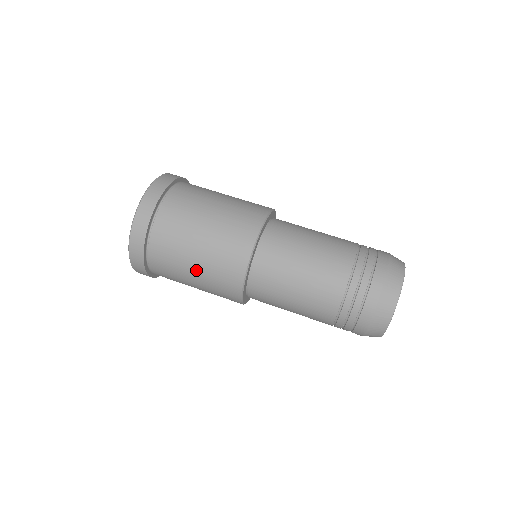
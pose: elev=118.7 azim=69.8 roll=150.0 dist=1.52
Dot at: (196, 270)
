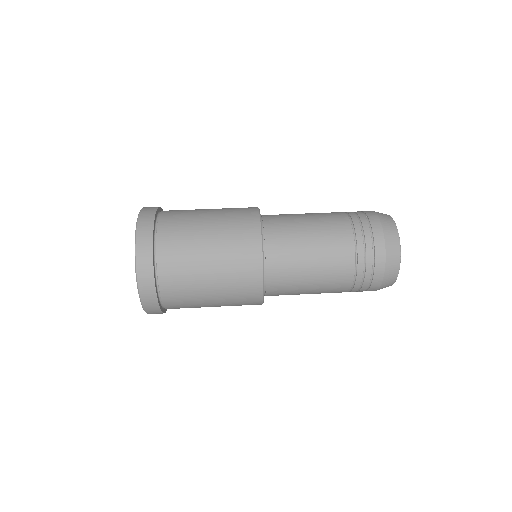
Dot at: (211, 232)
